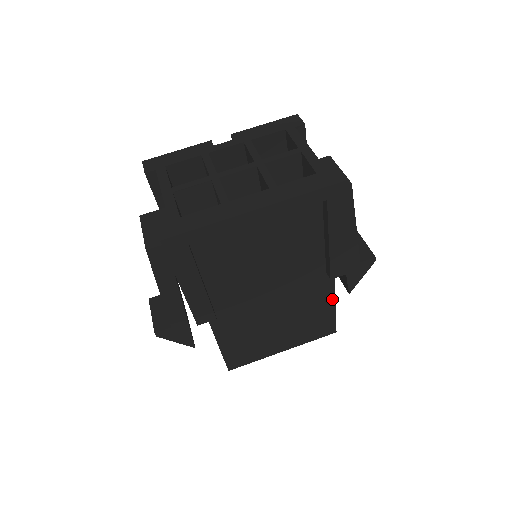
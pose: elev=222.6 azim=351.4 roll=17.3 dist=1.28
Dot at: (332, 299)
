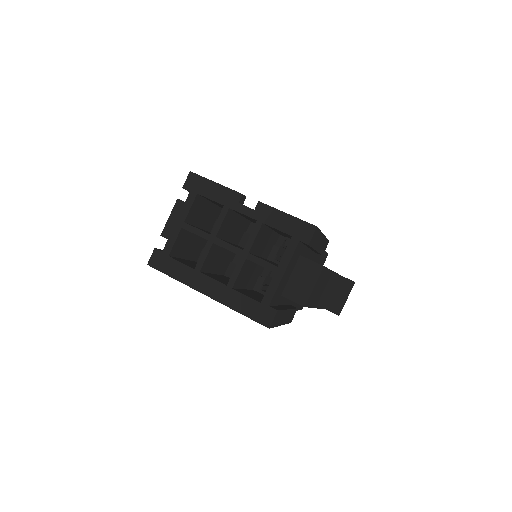
Dot at: occluded
